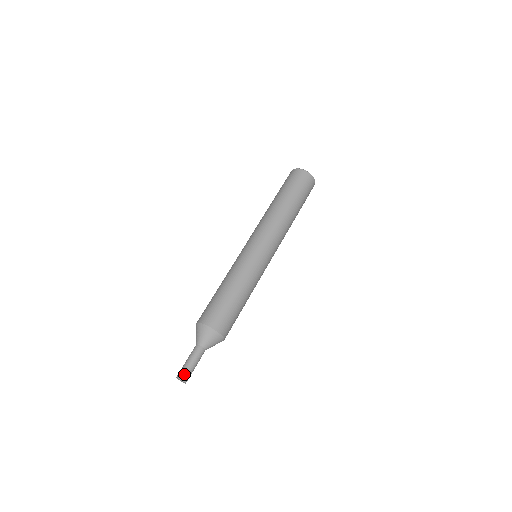
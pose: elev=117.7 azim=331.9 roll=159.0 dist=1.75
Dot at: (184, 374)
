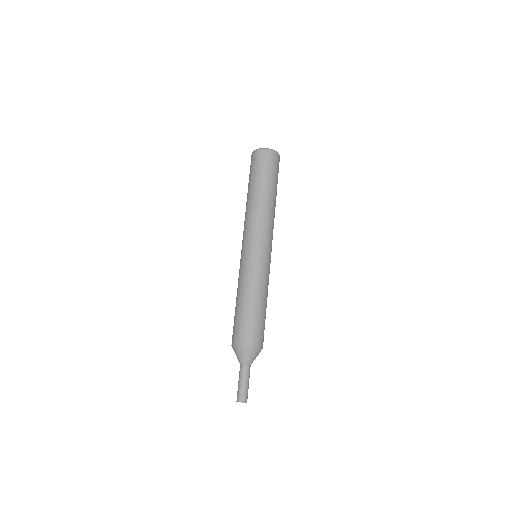
Dot at: (247, 397)
